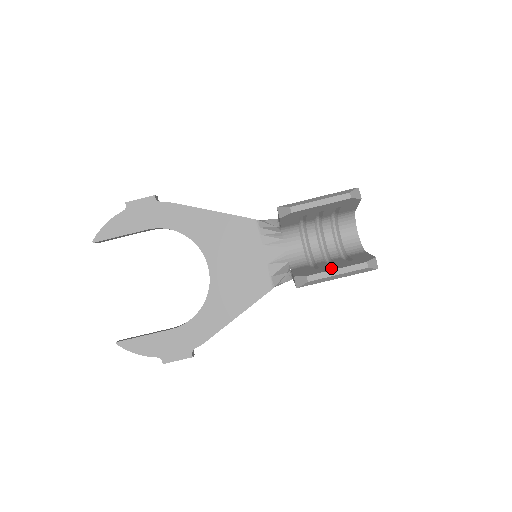
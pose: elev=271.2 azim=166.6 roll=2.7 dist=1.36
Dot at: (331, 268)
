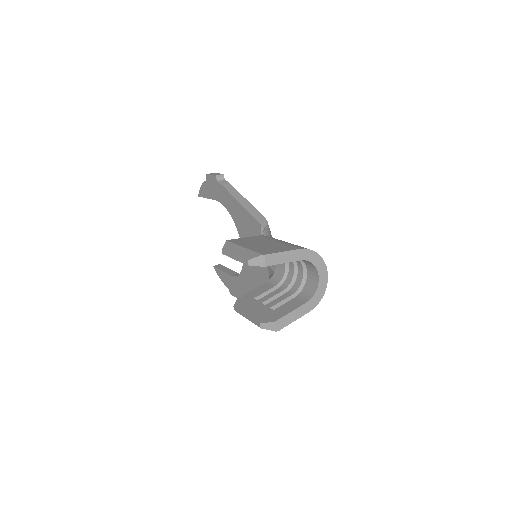
Dot at: (249, 309)
